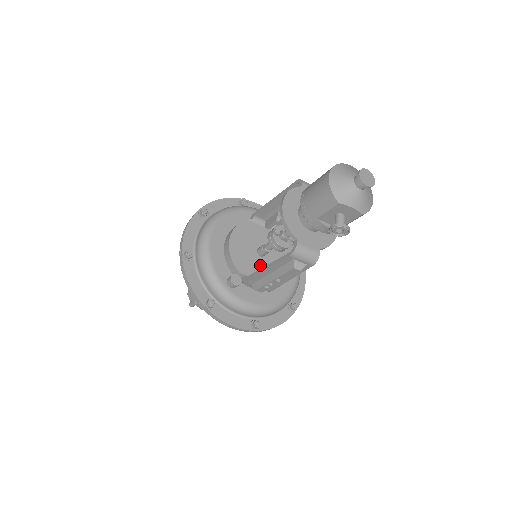
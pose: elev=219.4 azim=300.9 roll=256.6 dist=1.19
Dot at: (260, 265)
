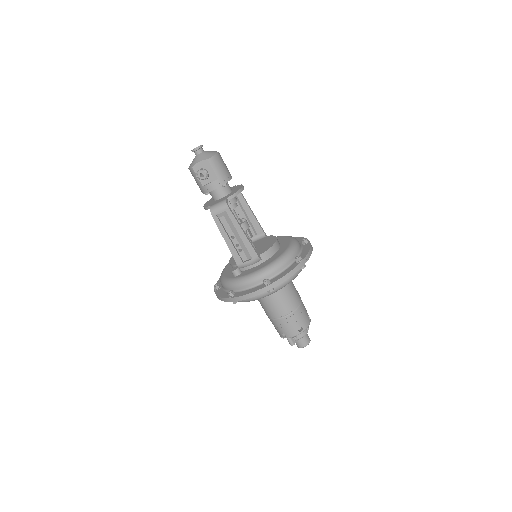
Dot at: occluded
